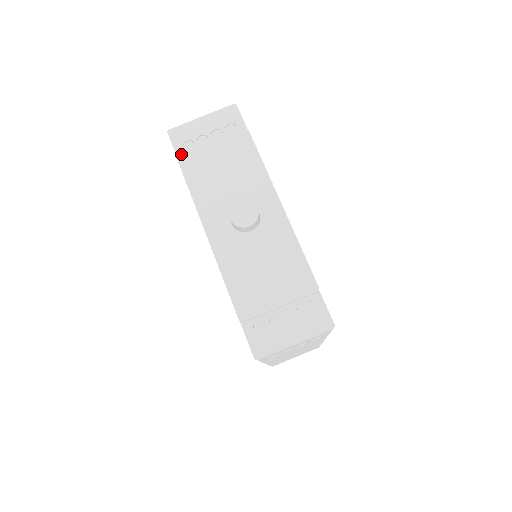
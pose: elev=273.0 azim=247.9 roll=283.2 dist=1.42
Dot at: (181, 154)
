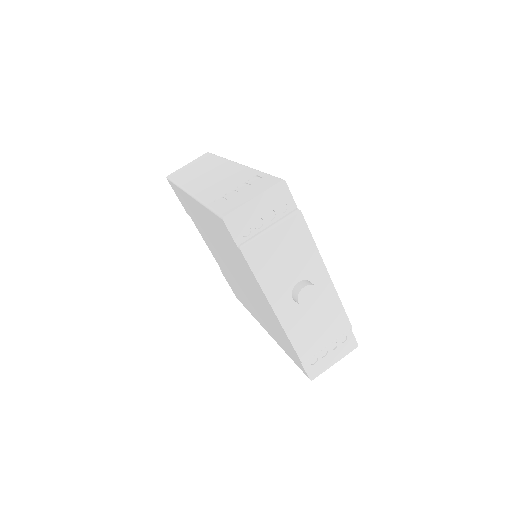
Dot at: (240, 241)
